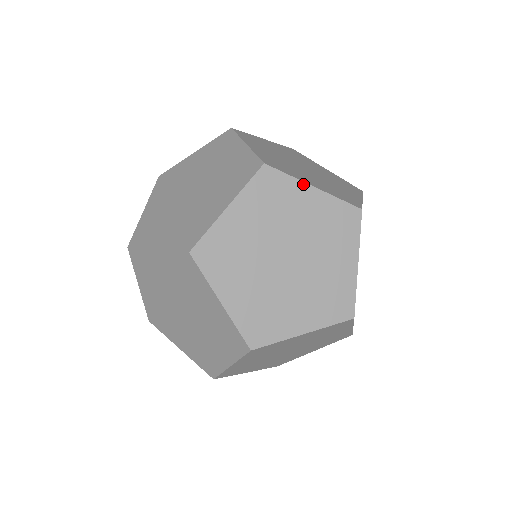
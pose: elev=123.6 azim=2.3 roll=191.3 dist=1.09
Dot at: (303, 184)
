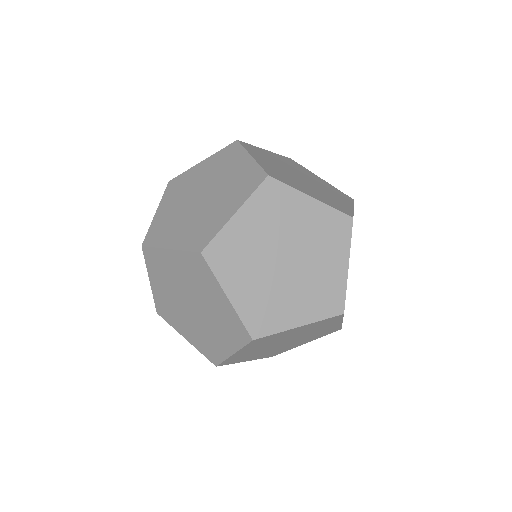
Dot at: (261, 149)
